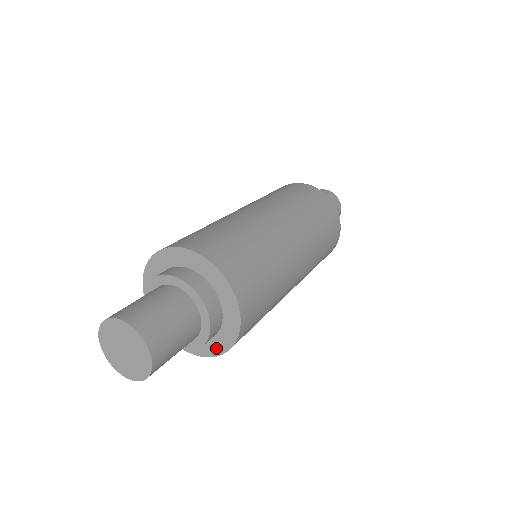
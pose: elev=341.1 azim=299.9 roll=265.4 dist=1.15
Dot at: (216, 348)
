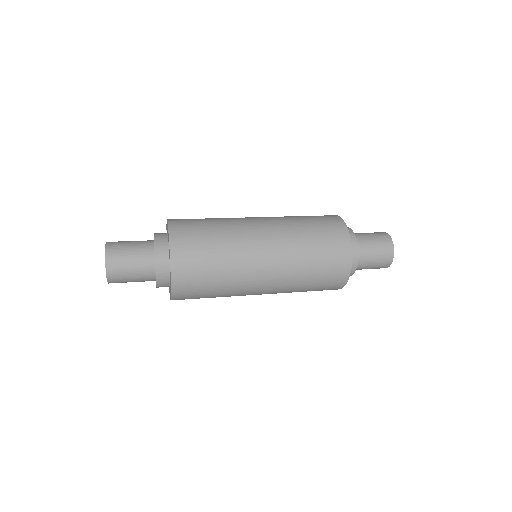
Dot at: (170, 292)
